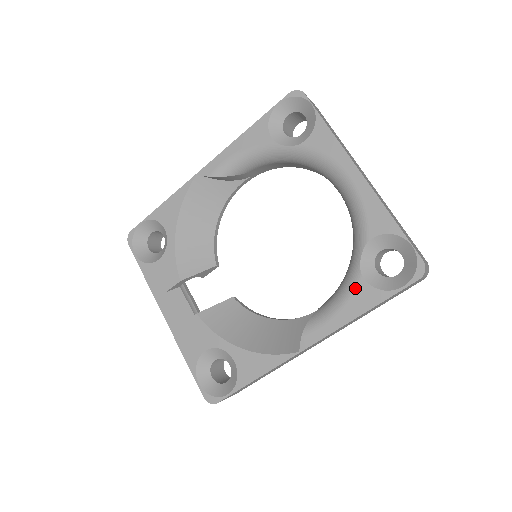
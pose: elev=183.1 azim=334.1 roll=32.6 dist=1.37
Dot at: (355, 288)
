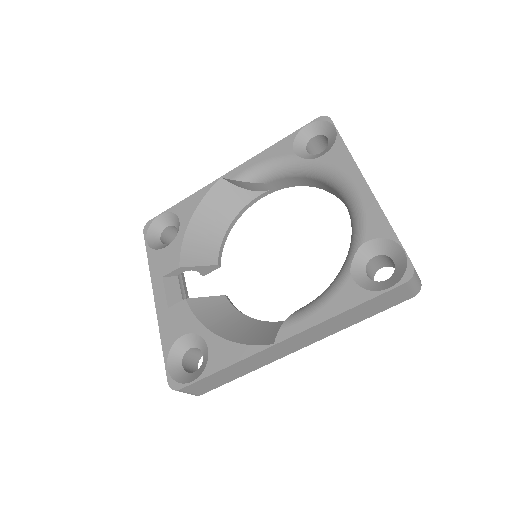
Dot at: (342, 286)
